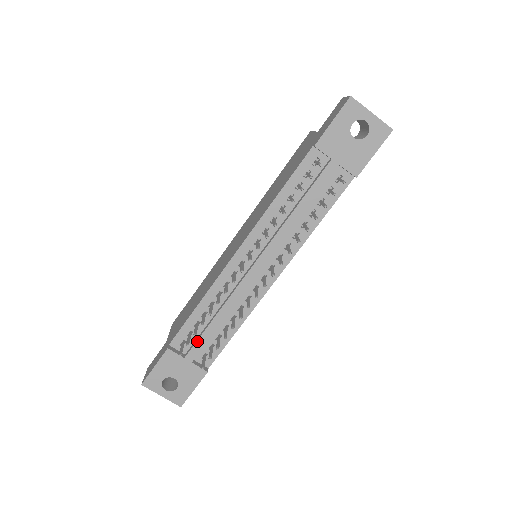
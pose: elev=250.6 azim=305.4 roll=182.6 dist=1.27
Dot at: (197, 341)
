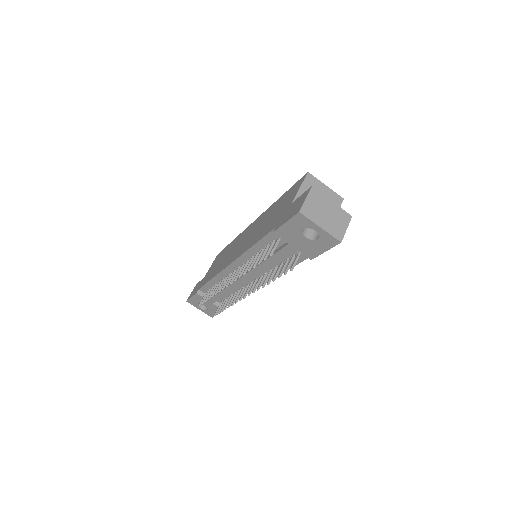
Dot at: (213, 297)
